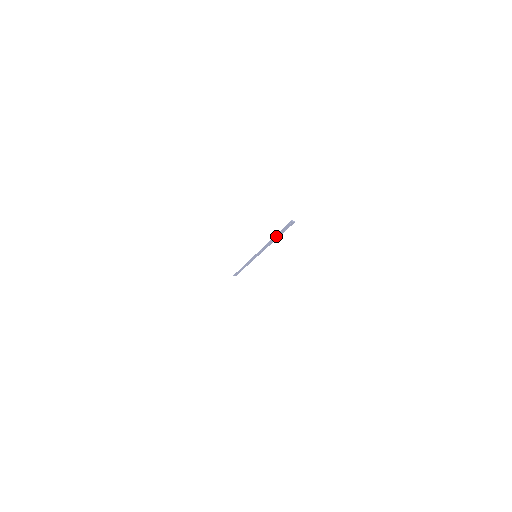
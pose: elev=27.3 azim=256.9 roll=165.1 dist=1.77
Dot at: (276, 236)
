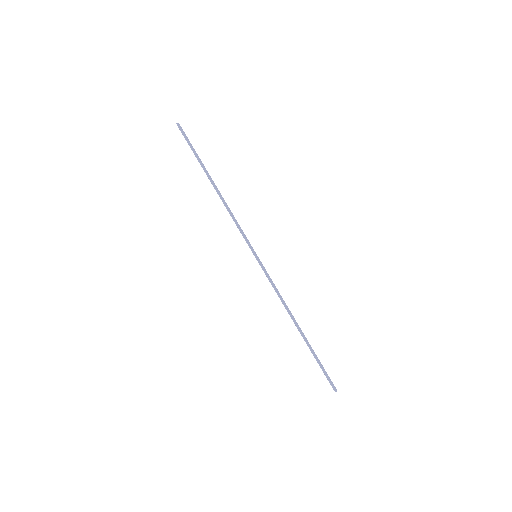
Dot at: (307, 344)
